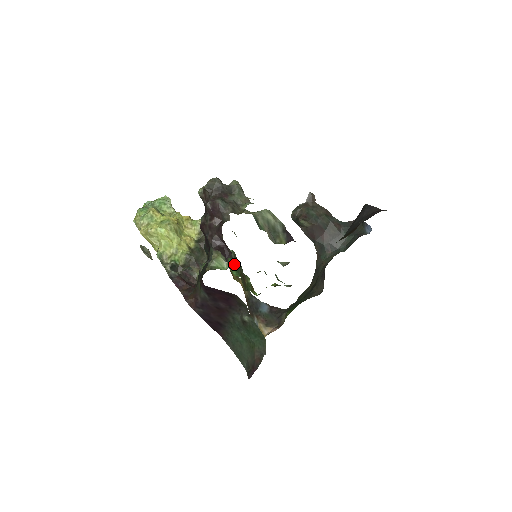
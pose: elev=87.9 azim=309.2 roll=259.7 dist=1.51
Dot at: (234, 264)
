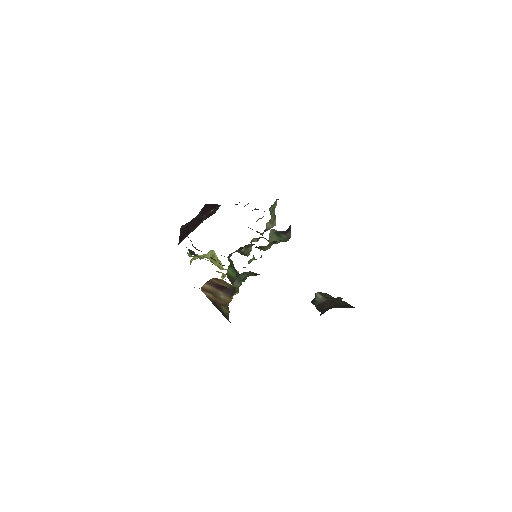
Dot at: occluded
